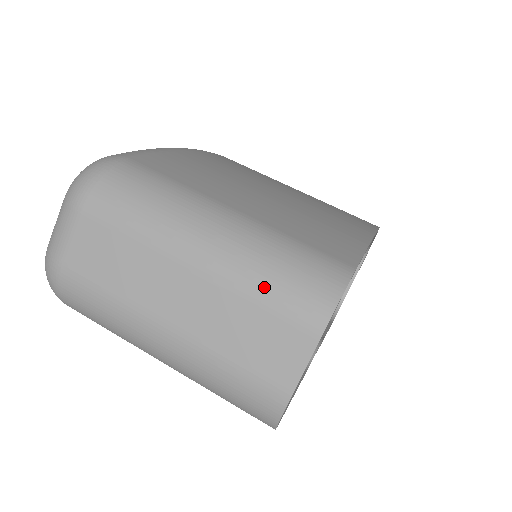
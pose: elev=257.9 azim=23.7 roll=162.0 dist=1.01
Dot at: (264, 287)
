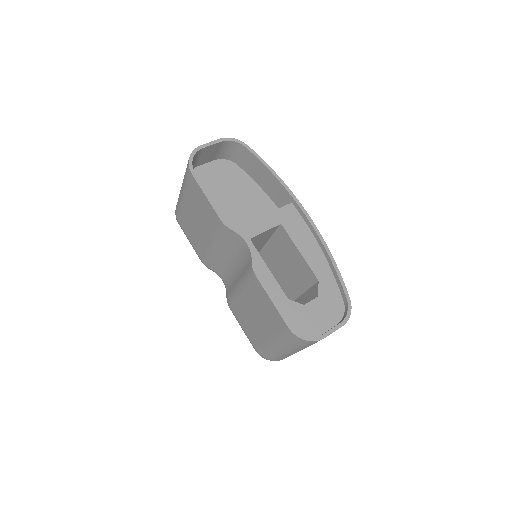
Dot at: occluded
